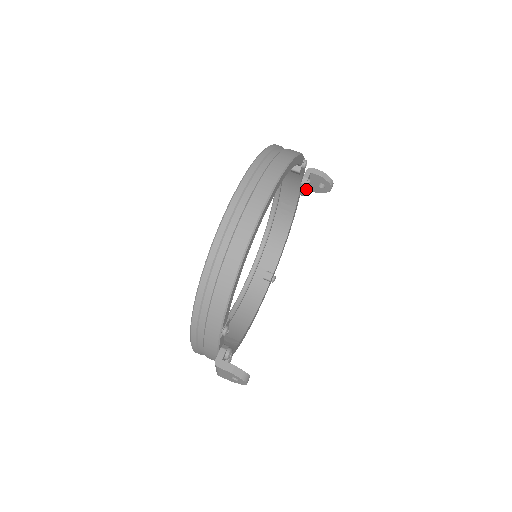
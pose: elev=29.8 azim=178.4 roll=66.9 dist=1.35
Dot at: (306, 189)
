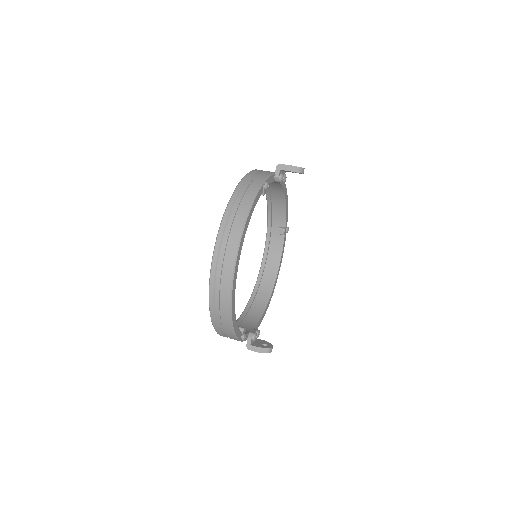
Dot at: occluded
